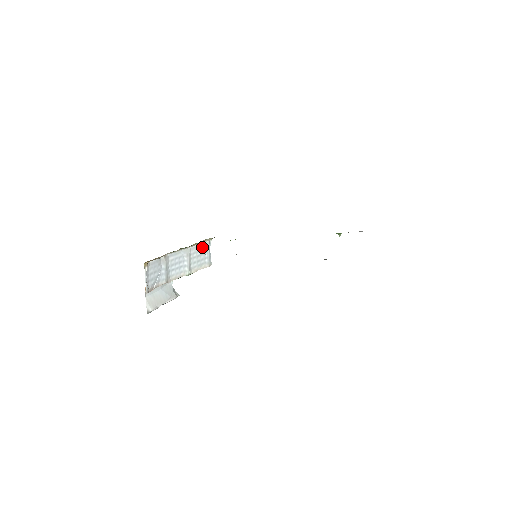
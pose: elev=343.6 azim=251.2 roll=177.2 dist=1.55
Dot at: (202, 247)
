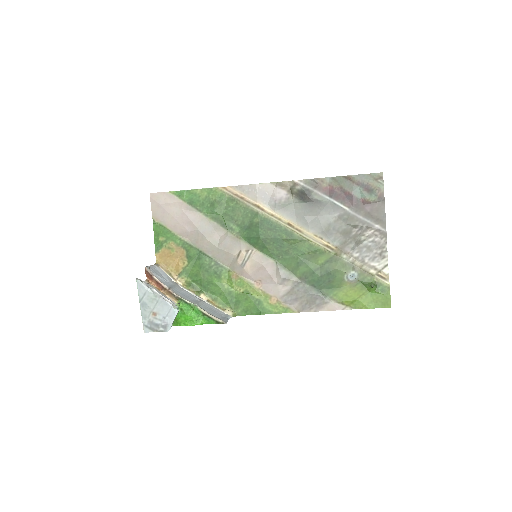
Dot at: (219, 312)
